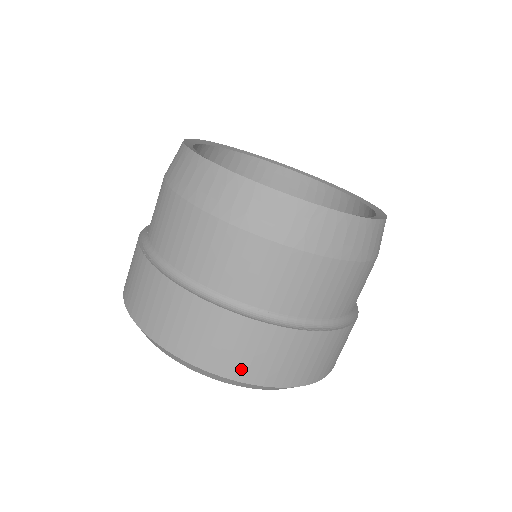
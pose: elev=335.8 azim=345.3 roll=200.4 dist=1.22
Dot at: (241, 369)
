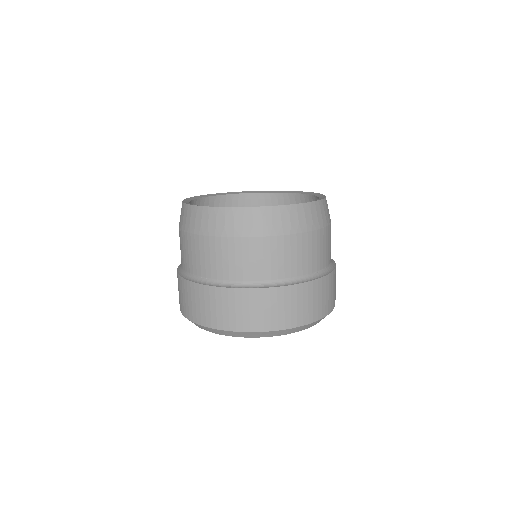
Dot at: (329, 306)
